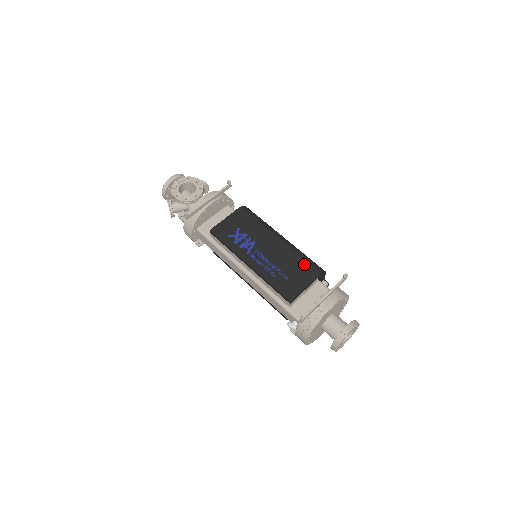
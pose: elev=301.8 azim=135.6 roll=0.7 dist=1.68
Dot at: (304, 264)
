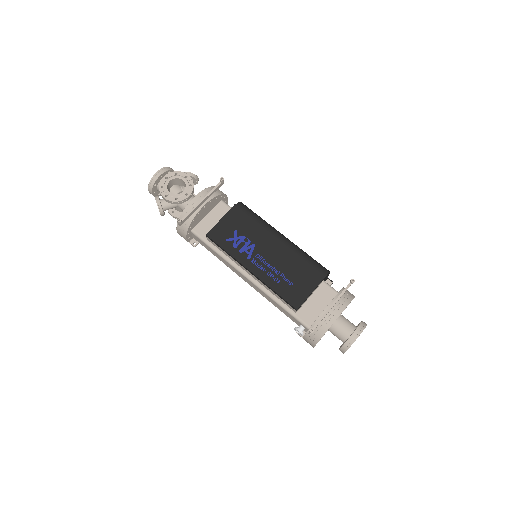
Dot at: (308, 267)
